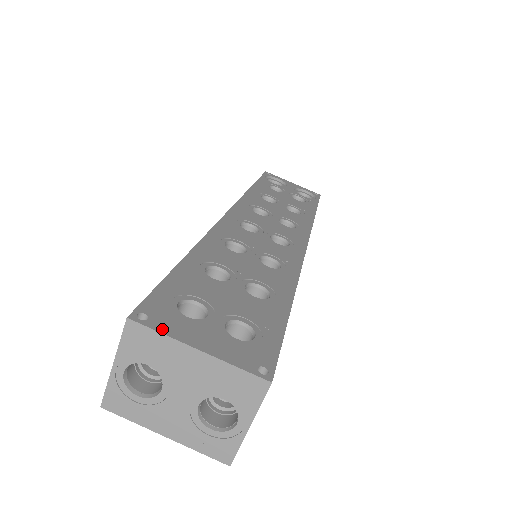
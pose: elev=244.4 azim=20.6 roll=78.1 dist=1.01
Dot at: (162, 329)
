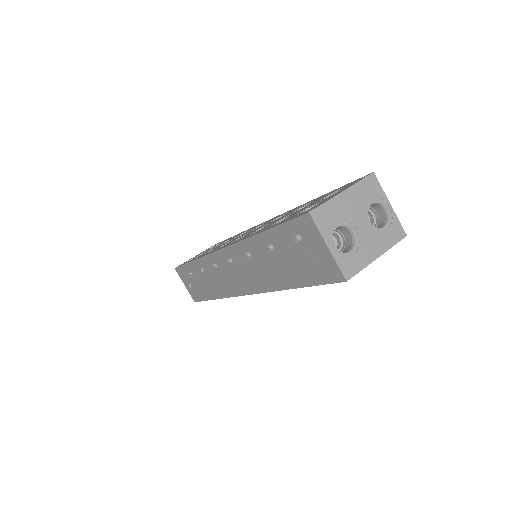
Dot at: (323, 203)
